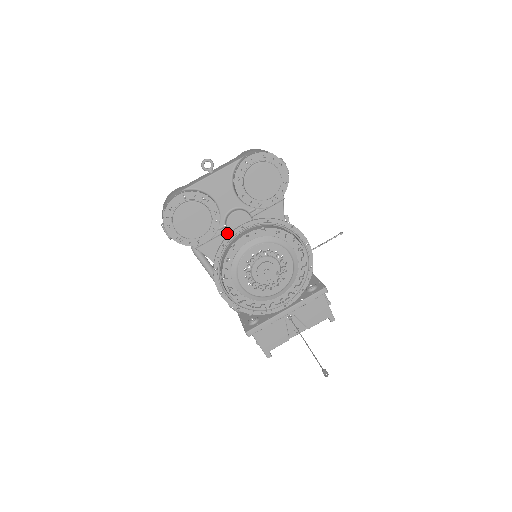
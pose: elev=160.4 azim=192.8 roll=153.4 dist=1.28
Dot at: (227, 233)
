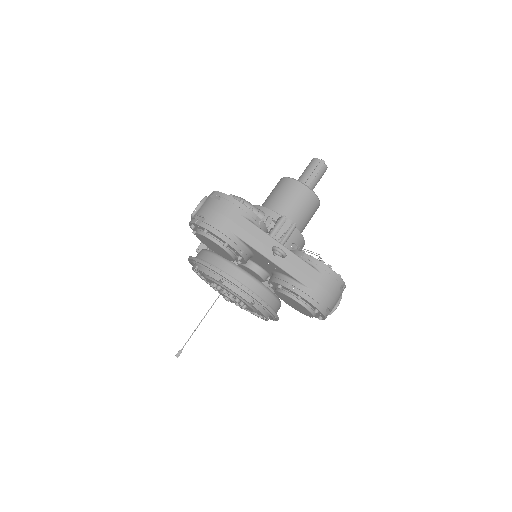
Dot at: occluded
